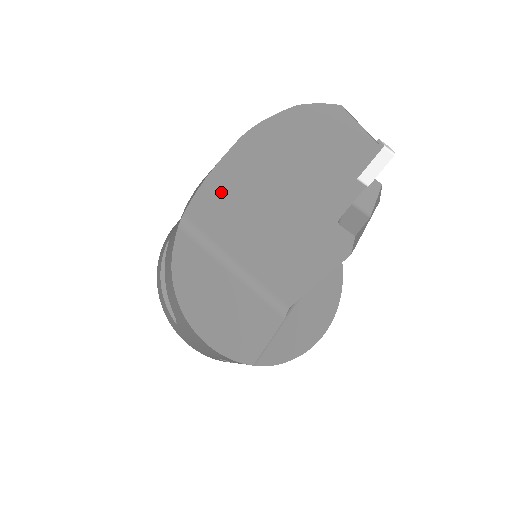
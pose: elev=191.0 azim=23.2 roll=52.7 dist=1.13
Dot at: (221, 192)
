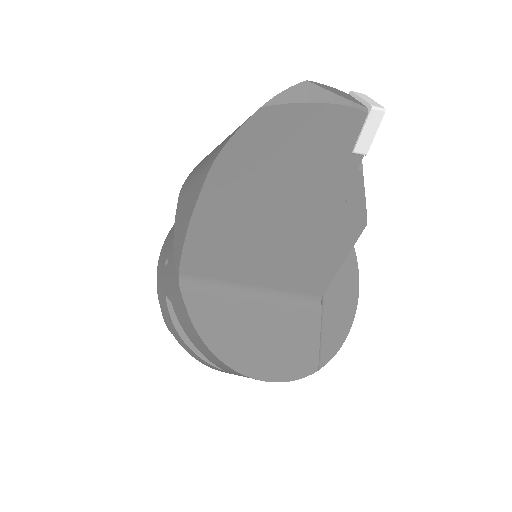
Dot at: (210, 234)
